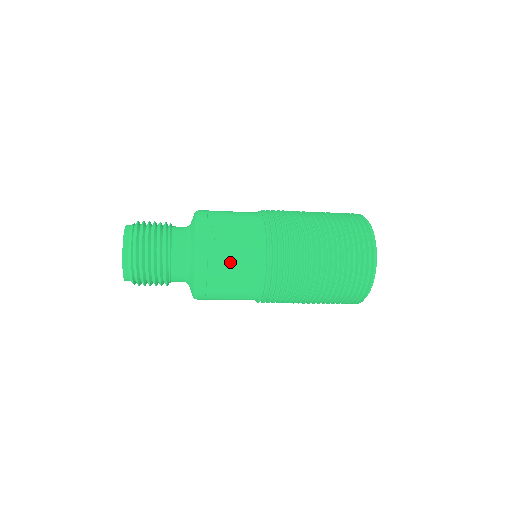
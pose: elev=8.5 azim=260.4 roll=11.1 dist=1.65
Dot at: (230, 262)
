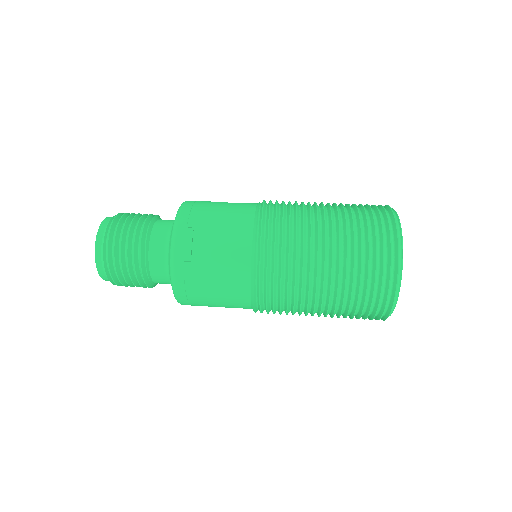
Dot at: (210, 273)
